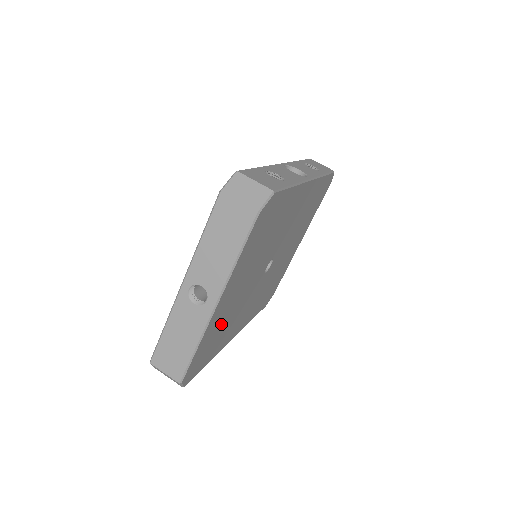
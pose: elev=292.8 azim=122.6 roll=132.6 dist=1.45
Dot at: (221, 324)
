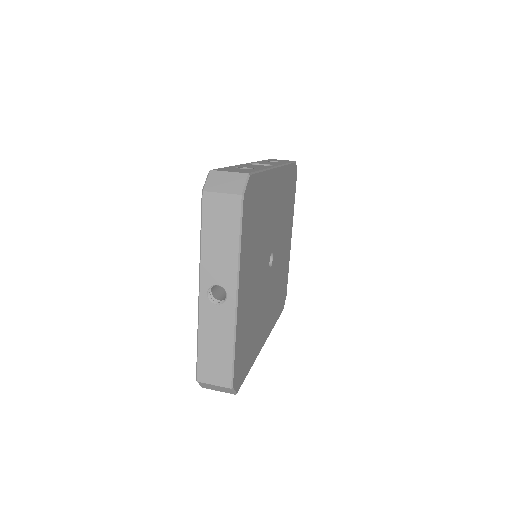
Dot at: (248, 322)
